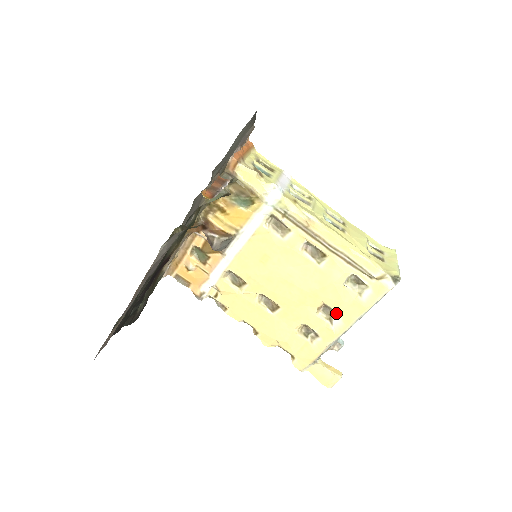
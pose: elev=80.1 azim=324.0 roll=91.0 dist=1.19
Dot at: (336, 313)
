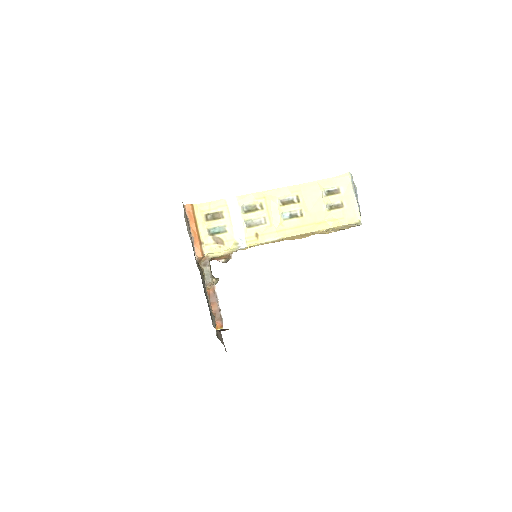
Dot at: occluded
